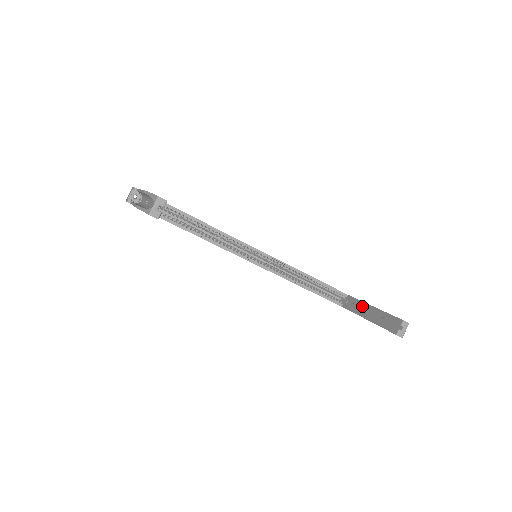
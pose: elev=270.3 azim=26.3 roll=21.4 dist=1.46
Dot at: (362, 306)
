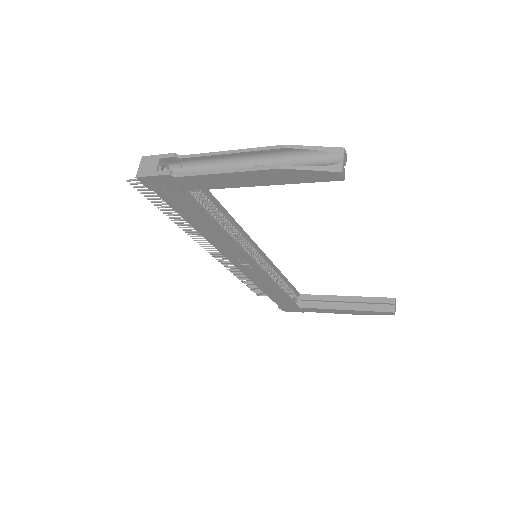
Dot at: (330, 299)
